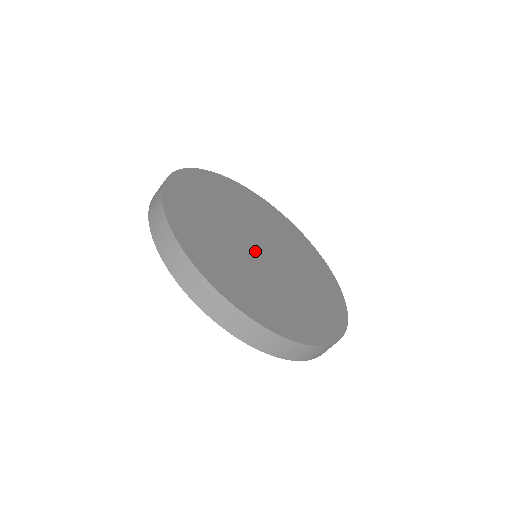
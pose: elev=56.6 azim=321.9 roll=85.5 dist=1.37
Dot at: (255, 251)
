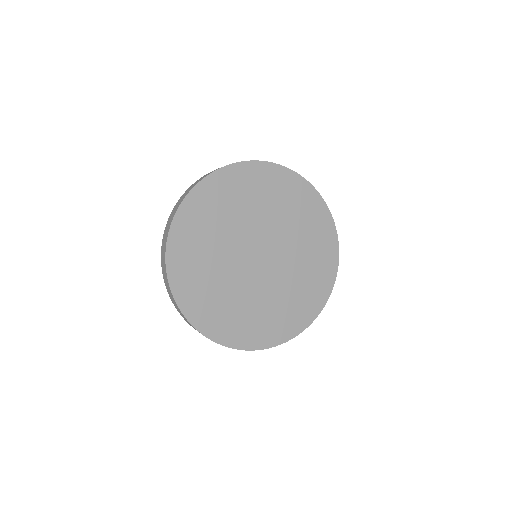
Dot at: (260, 271)
